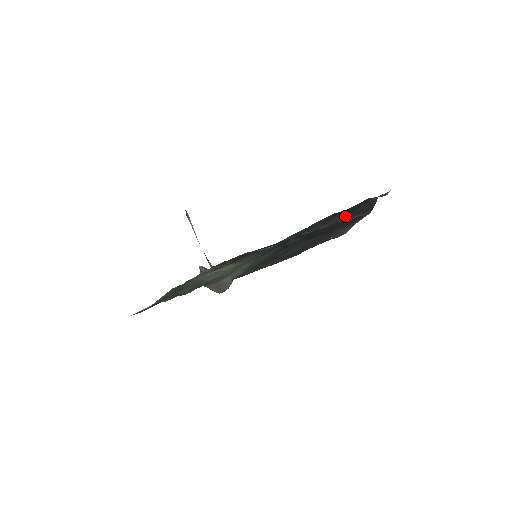
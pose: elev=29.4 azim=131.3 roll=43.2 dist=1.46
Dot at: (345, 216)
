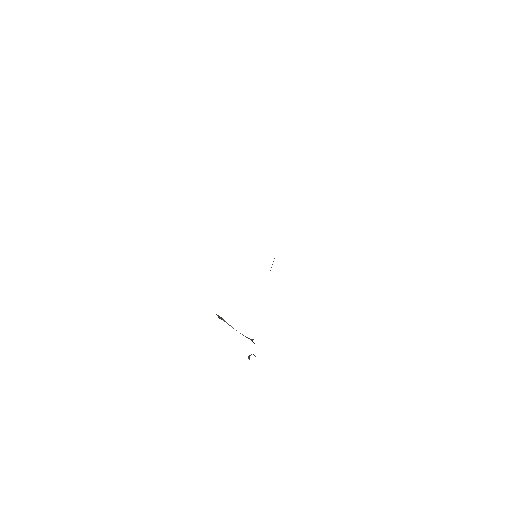
Dot at: occluded
